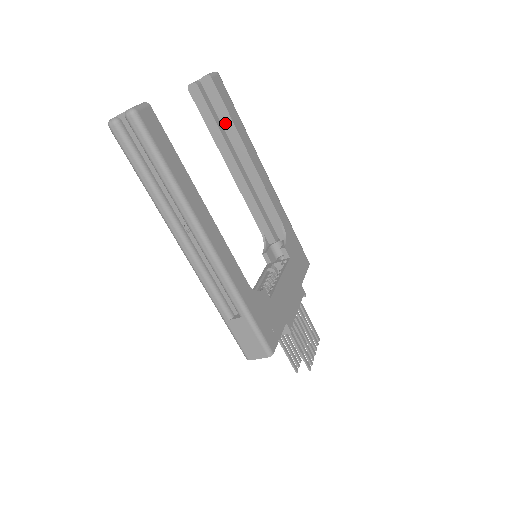
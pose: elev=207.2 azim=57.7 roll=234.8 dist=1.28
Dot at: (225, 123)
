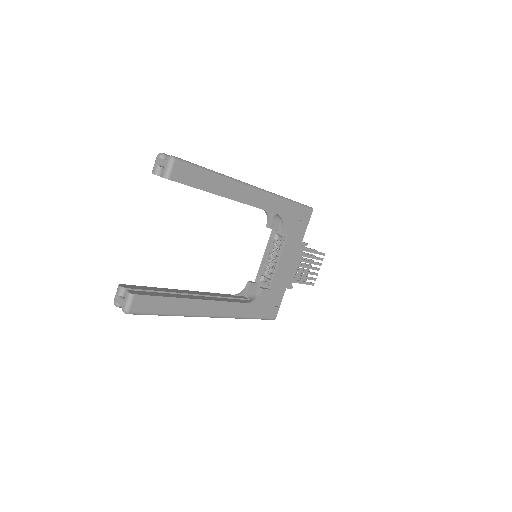
Dot at: occluded
